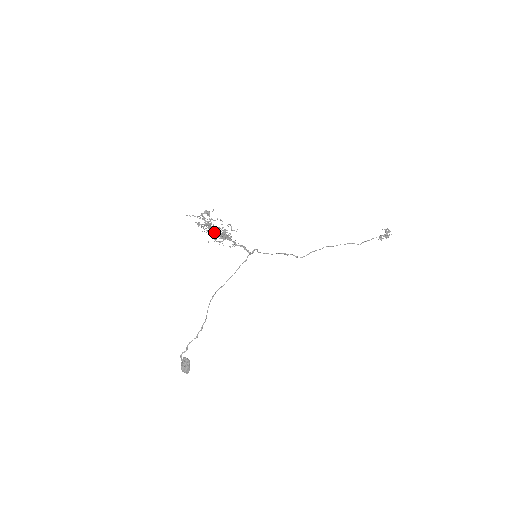
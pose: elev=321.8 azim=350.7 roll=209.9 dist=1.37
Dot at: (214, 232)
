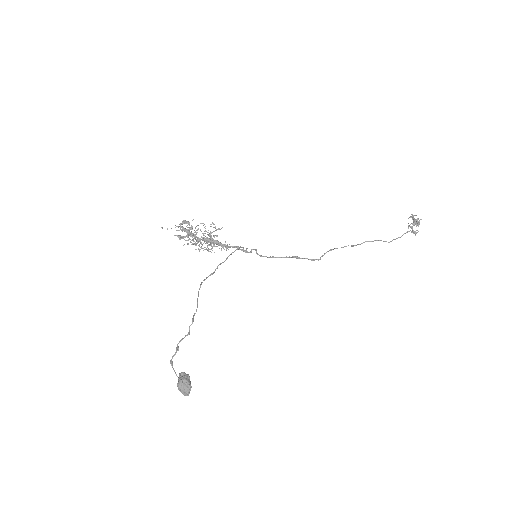
Dot at: (199, 241)
